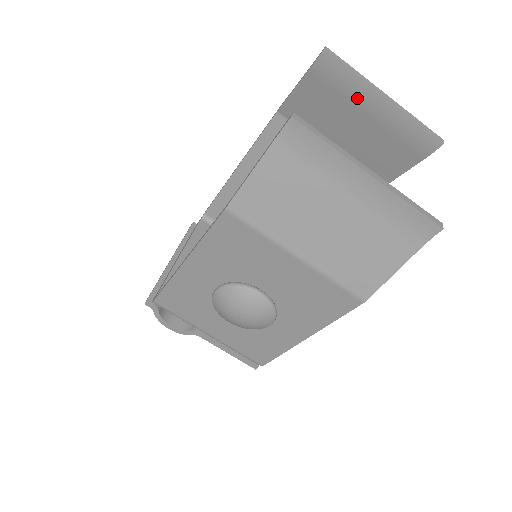
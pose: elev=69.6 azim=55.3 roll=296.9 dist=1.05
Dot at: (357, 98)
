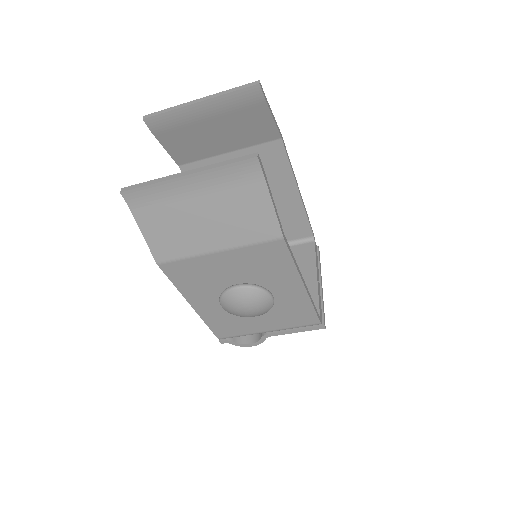
Dot at: (189, 119)
